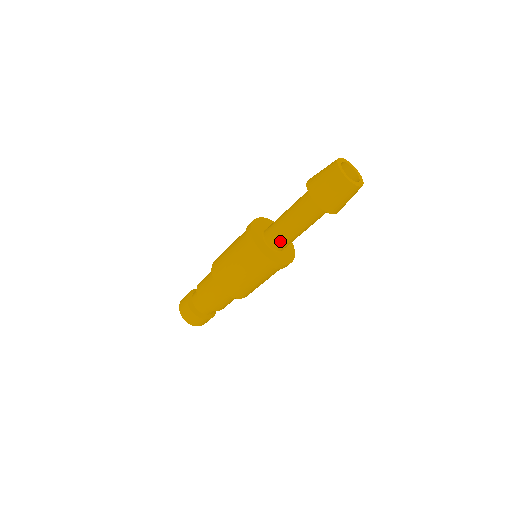
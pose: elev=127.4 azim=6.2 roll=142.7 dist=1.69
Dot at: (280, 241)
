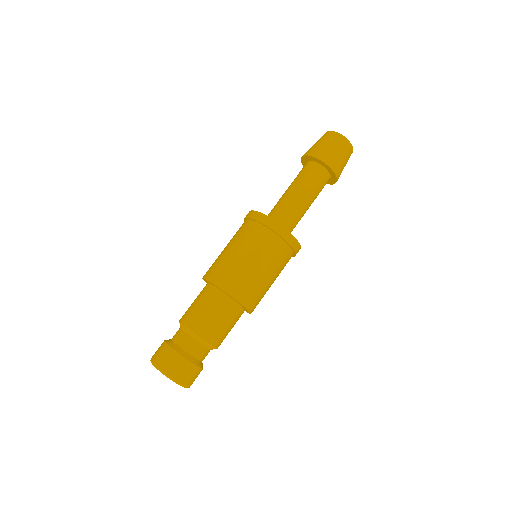
Dot at: (291, 220)
